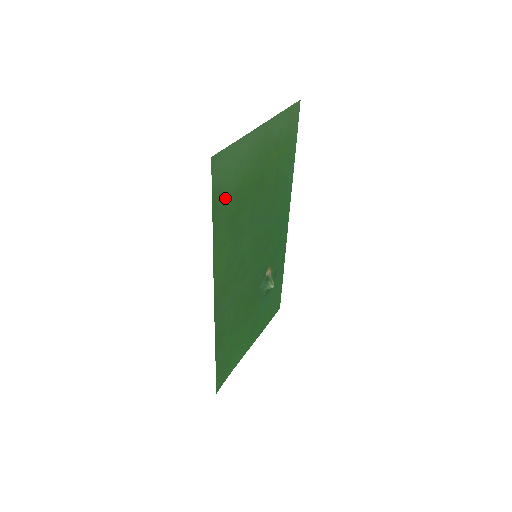
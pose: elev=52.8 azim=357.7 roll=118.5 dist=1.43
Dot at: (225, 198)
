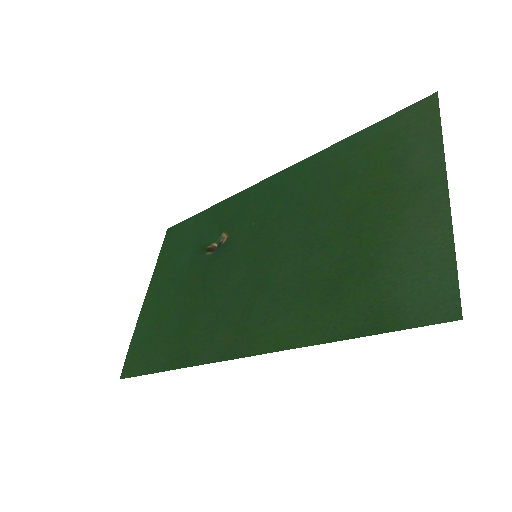
Dot at: (374, 300)
